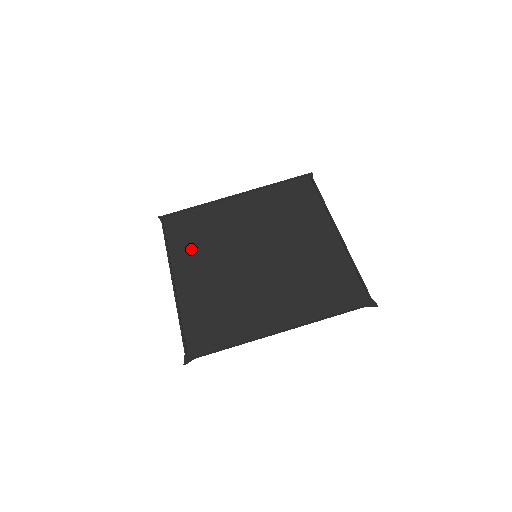
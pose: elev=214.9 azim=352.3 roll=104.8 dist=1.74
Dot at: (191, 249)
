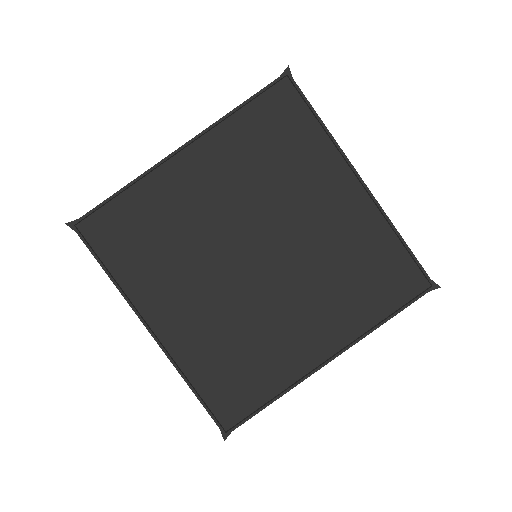
Dot at: (152, 272)
